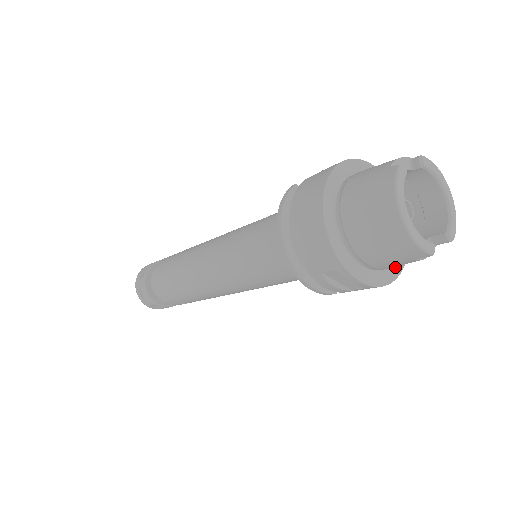
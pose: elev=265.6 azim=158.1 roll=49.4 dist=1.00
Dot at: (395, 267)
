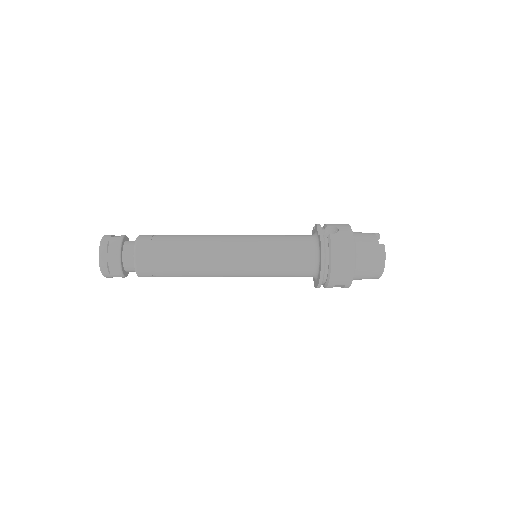
Dot at: occluded
